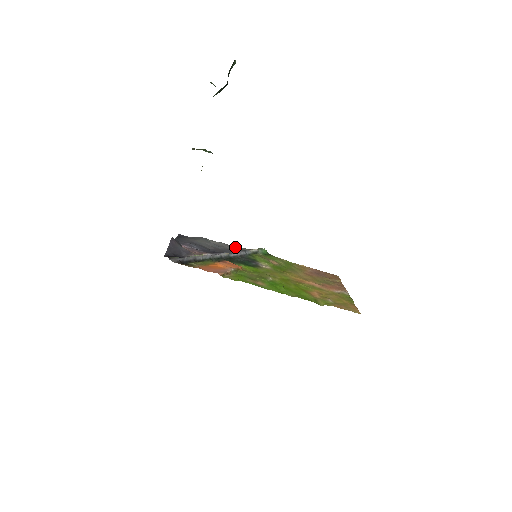
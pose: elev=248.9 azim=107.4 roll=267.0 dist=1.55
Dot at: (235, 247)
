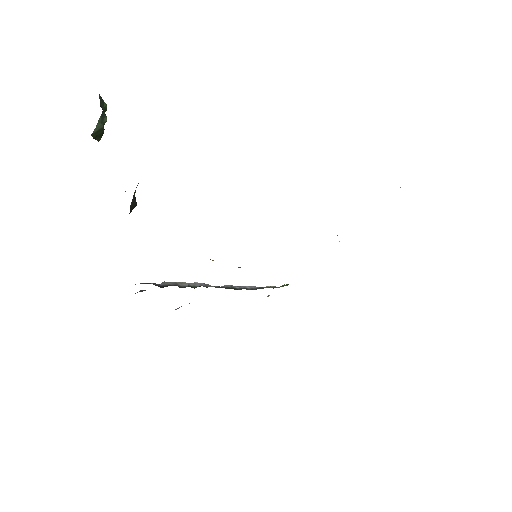
Dot at: occluded
